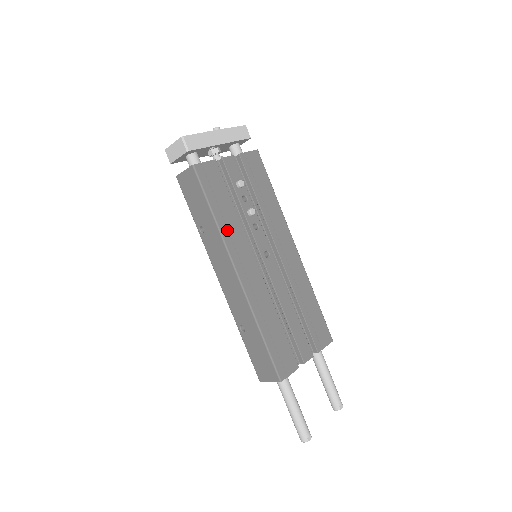
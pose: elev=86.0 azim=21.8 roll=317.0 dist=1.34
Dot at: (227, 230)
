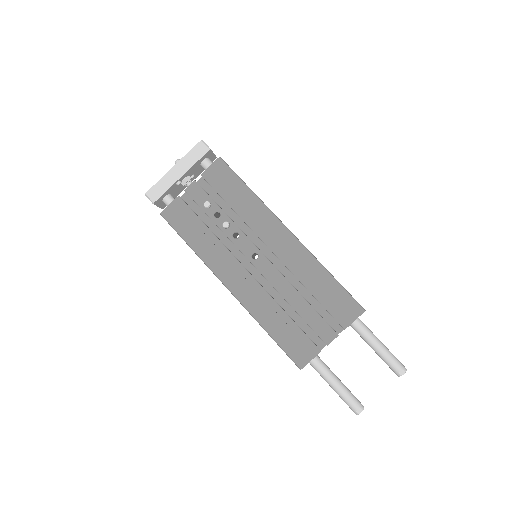
Dot at: (207, 254)
